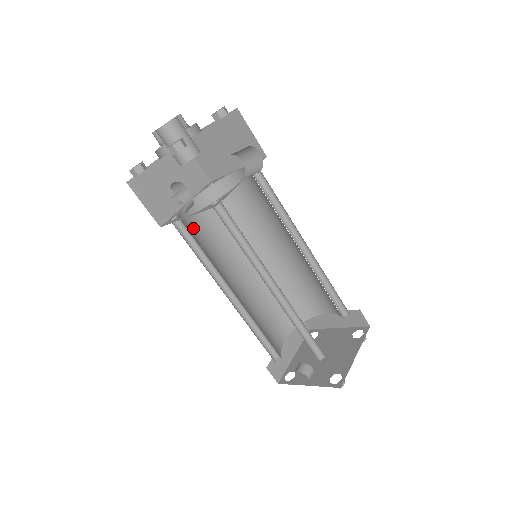
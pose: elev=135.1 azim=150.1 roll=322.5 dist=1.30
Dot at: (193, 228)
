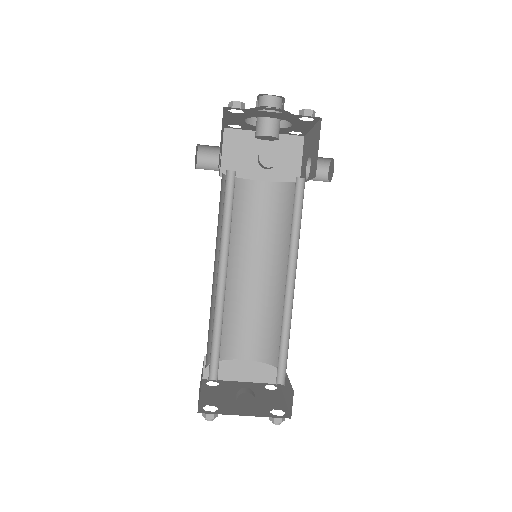
Dot at: occluded
